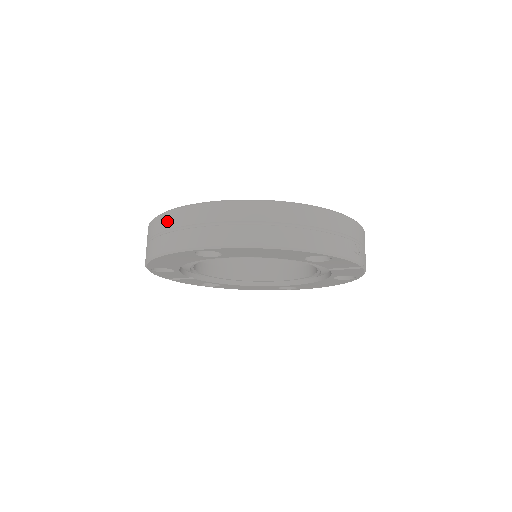
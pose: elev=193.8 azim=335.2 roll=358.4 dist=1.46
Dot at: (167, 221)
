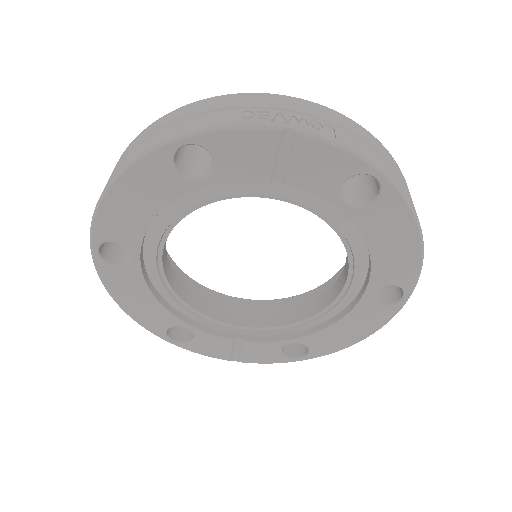
Dot at: occluded
